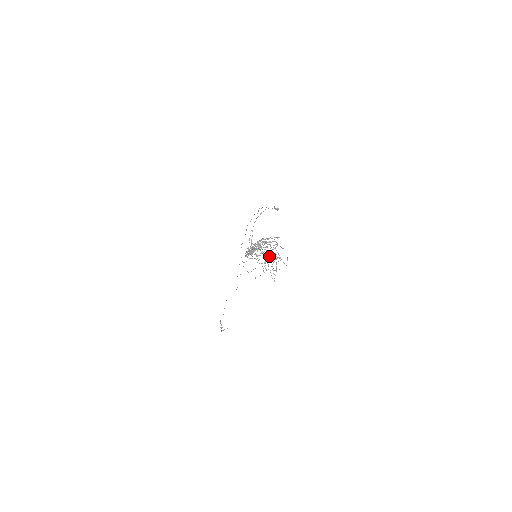
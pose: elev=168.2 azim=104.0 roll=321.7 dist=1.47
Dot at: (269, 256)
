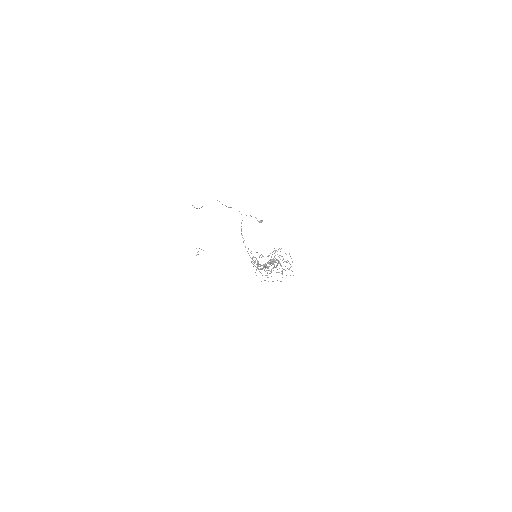
Dot at: occluded
